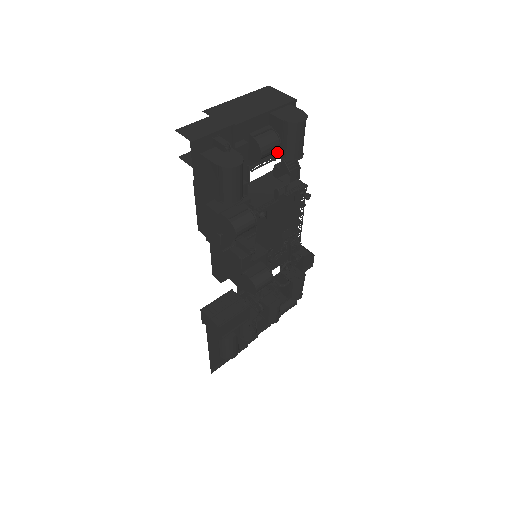
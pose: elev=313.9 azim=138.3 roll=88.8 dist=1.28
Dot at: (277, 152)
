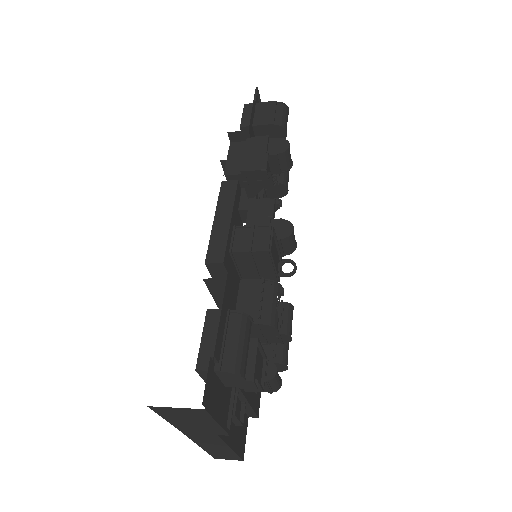
Dot at: occluded
